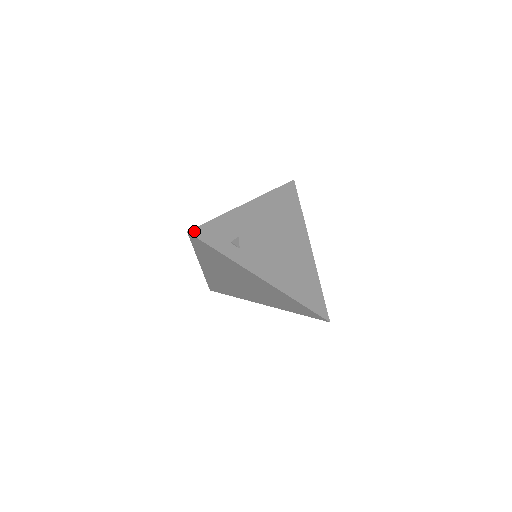
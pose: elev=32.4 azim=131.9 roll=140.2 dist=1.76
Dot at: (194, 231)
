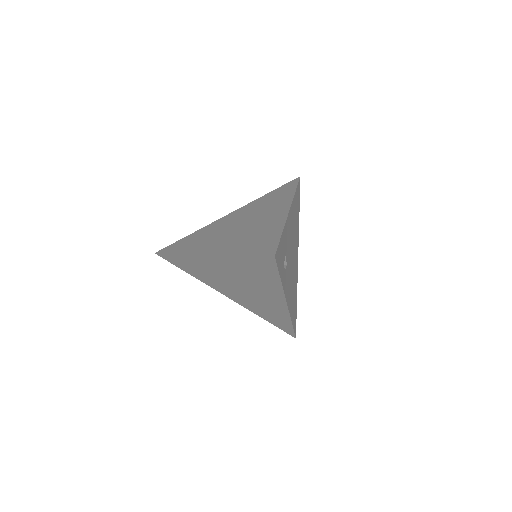
Dot at: (276, 254)
